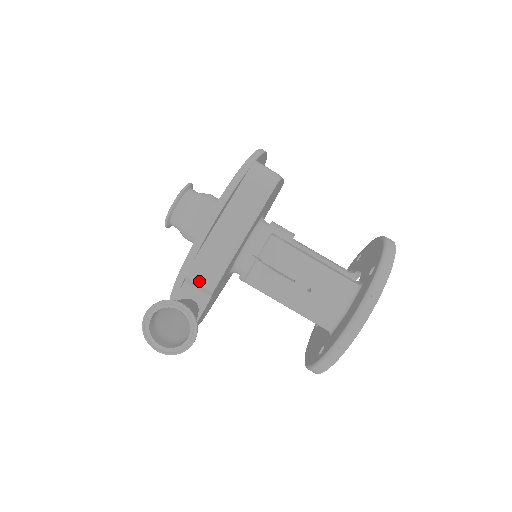
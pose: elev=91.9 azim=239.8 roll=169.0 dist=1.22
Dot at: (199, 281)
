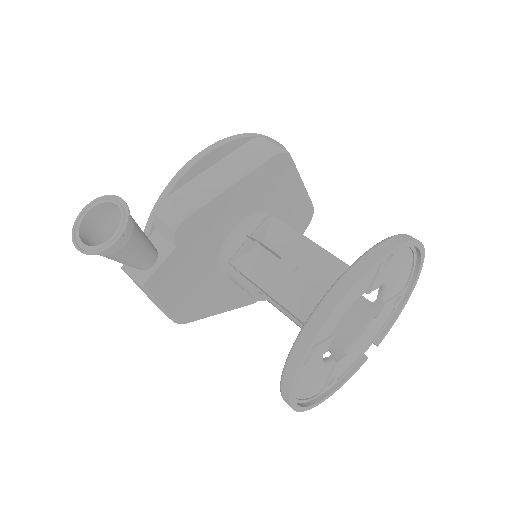
Dot at: (164, 217)
